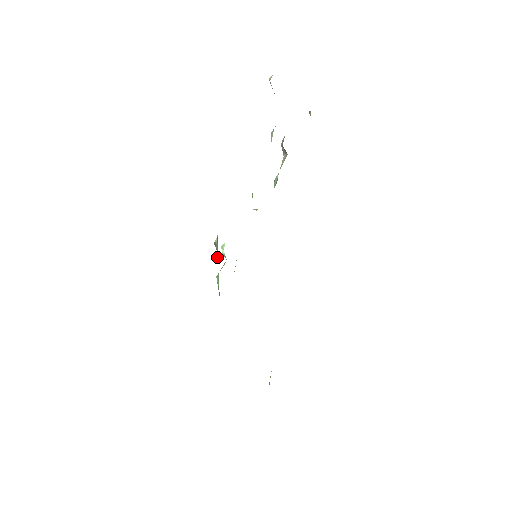
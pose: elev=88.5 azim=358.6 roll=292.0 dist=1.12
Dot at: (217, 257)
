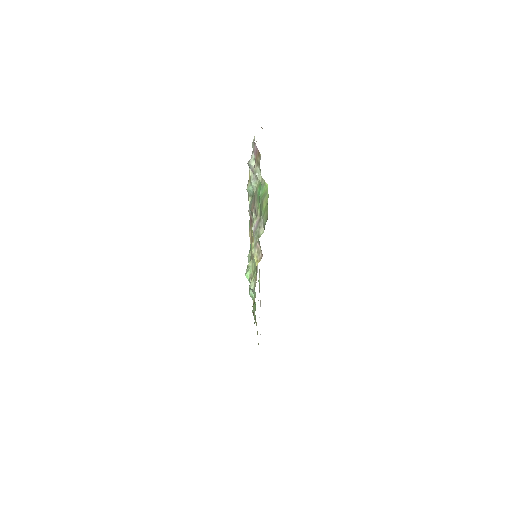
Dot at: (254, 295)
